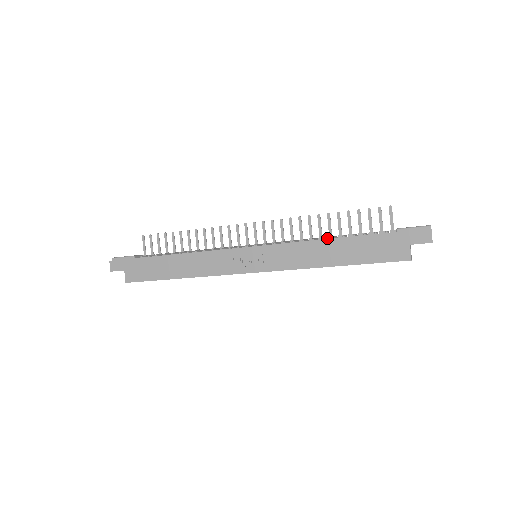
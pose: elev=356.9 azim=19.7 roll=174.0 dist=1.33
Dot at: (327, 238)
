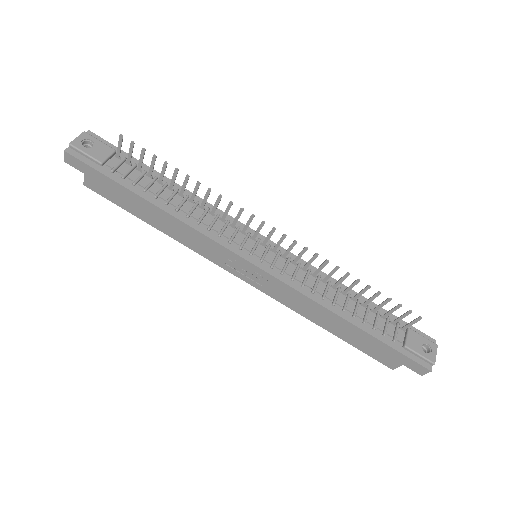
Dot at: (340, 290)
